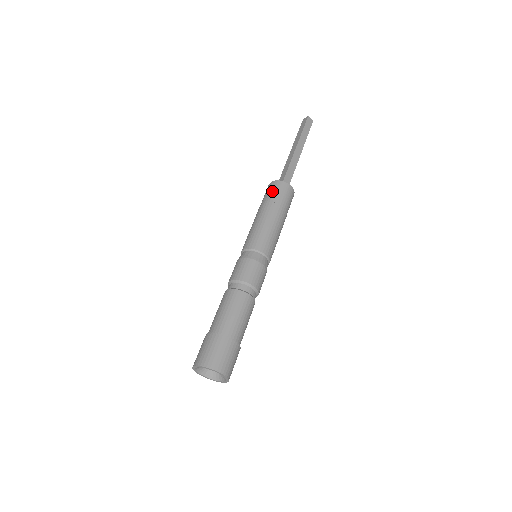
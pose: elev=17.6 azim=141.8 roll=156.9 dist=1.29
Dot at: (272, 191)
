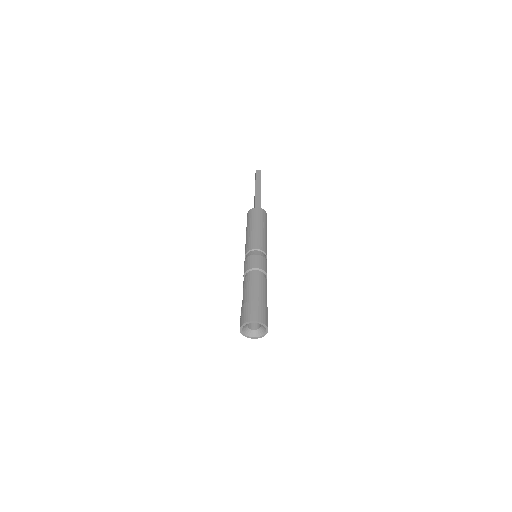
Dot at: (263, 215)
